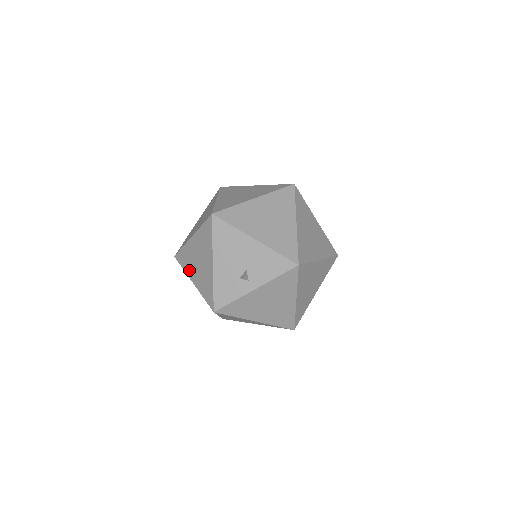
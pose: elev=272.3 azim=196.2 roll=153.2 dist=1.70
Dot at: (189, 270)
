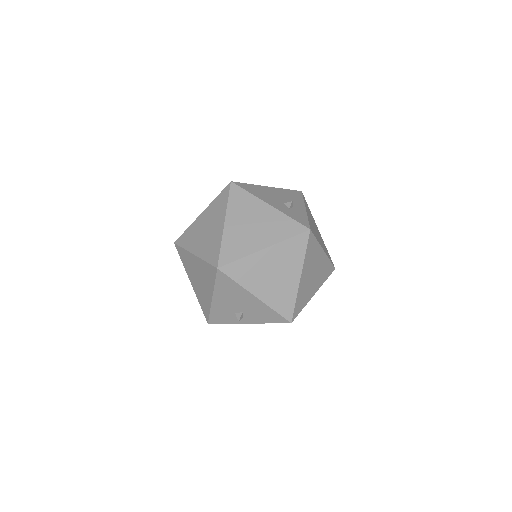
Dot at: (188, 272)
